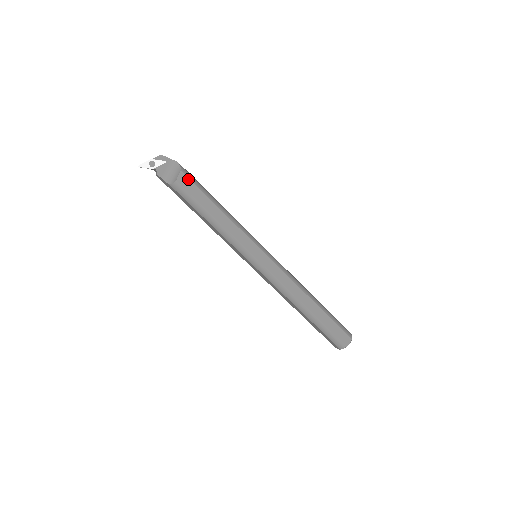
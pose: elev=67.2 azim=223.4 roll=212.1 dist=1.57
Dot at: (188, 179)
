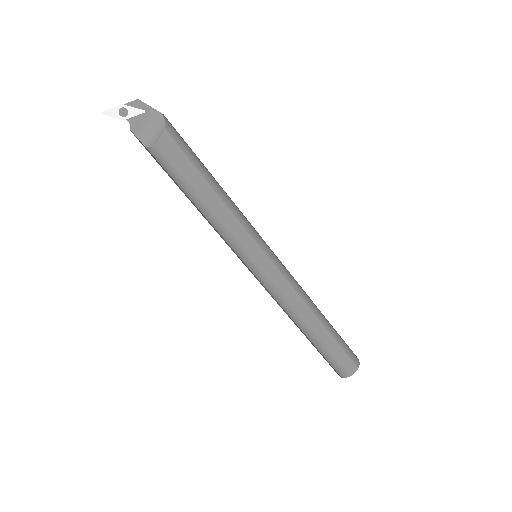
Dot at: (174, 143)
